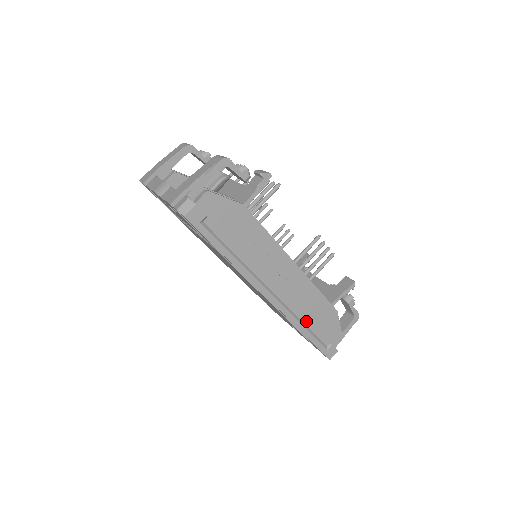
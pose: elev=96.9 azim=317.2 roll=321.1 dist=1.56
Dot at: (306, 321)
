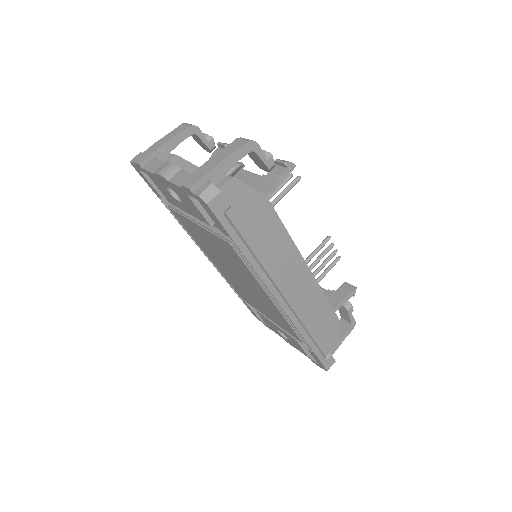
Dot at: (311, 329)
